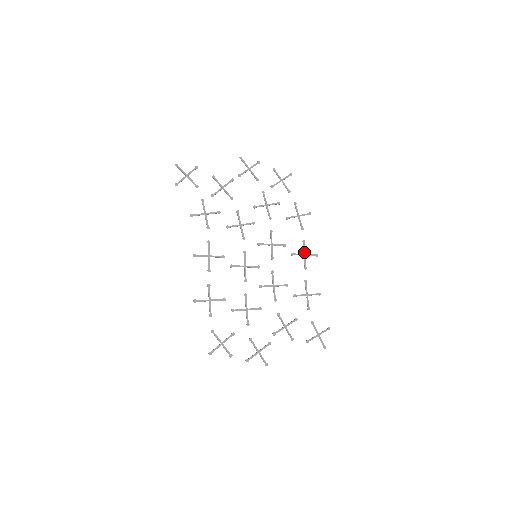
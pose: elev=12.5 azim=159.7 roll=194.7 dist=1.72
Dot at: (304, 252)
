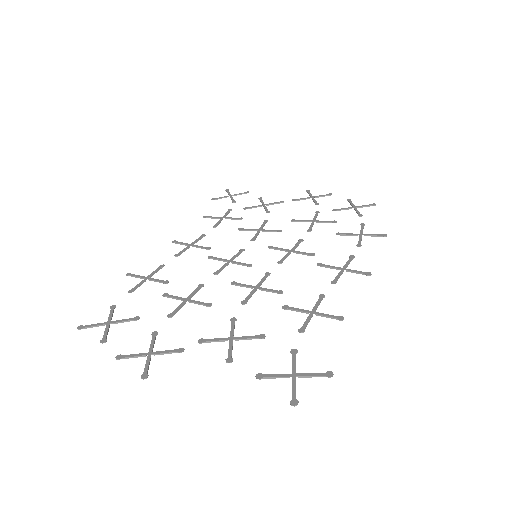
Dot at: (344, 266)
